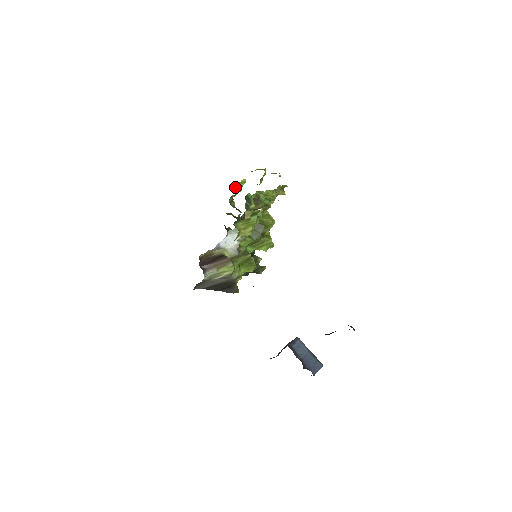
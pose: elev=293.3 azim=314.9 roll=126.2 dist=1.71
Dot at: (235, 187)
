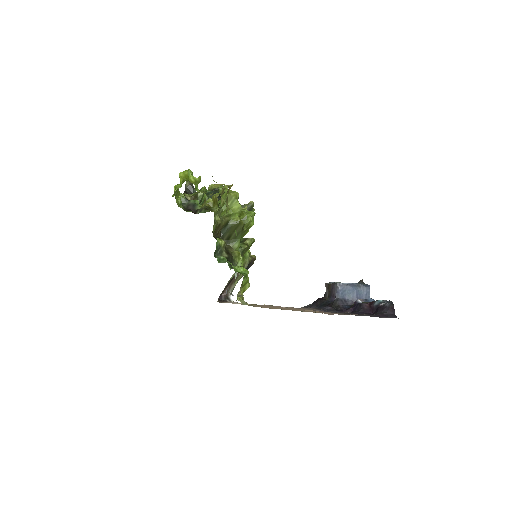
Dot at: occluded
